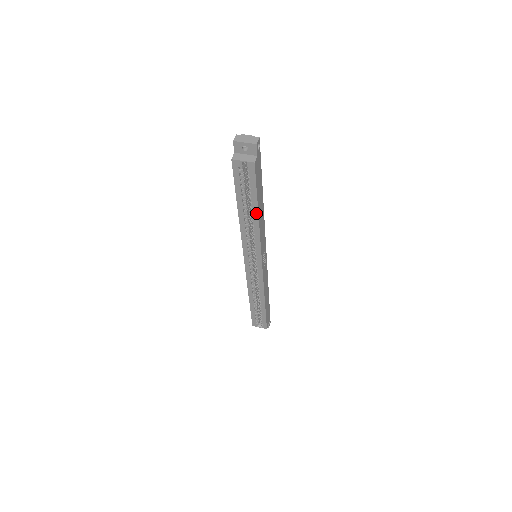
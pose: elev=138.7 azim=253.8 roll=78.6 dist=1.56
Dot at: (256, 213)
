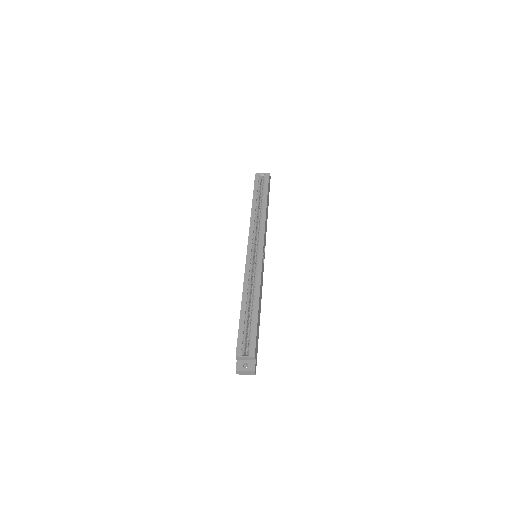
Dot at: (265, 204)
